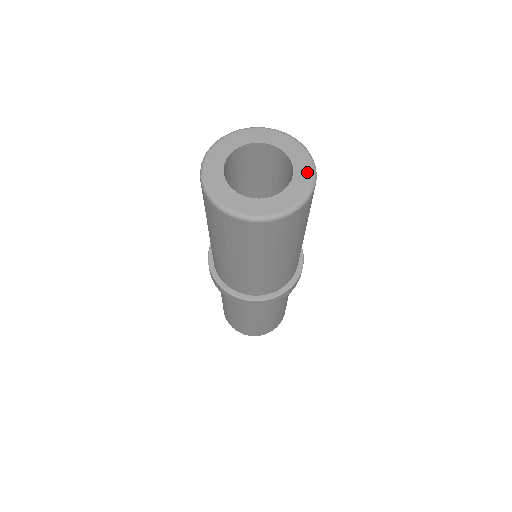
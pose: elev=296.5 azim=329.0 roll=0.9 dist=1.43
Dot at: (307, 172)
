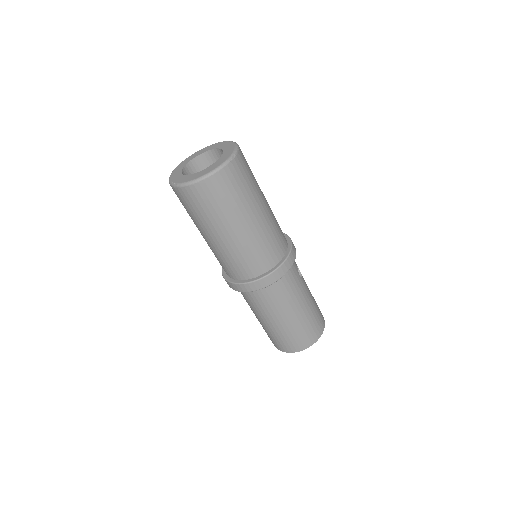
Dot at: (226, 157)
